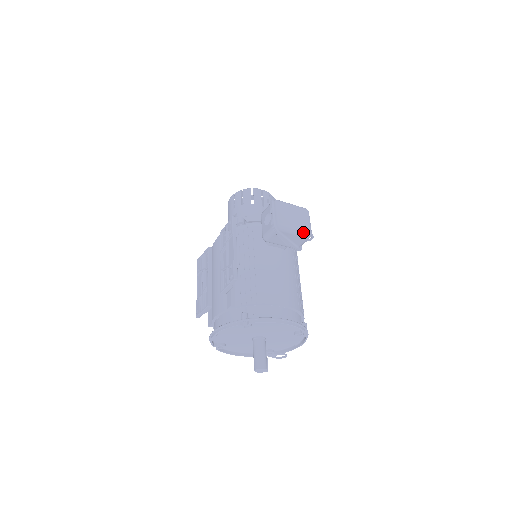
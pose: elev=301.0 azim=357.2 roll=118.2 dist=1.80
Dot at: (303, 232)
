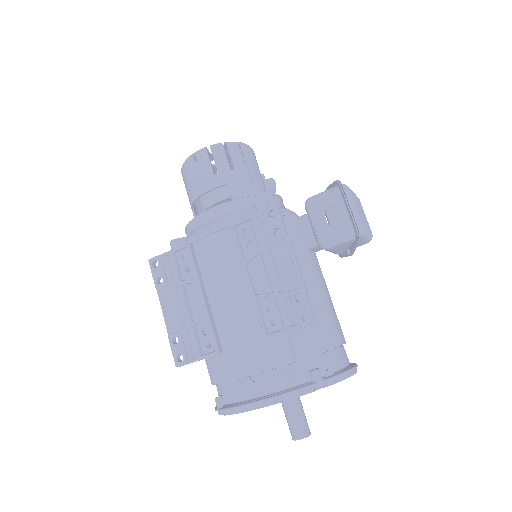
Dot at: (370, 236)
